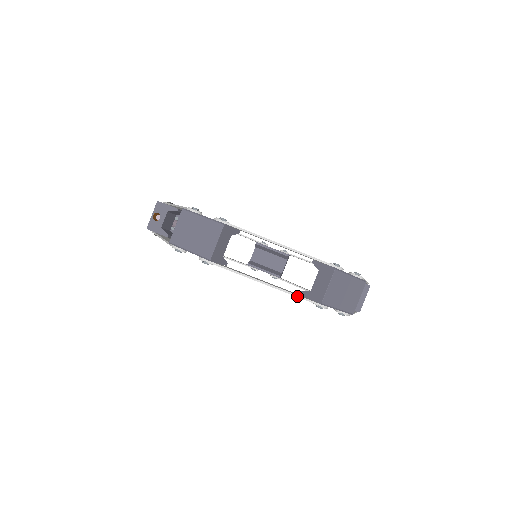
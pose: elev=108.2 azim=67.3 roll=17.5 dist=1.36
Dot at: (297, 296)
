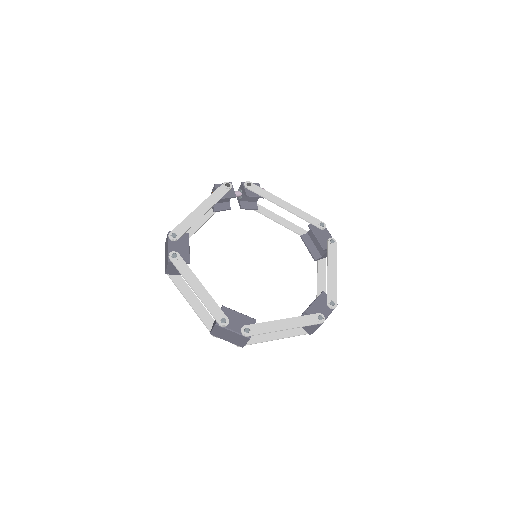
Dot at: (201, 320)
